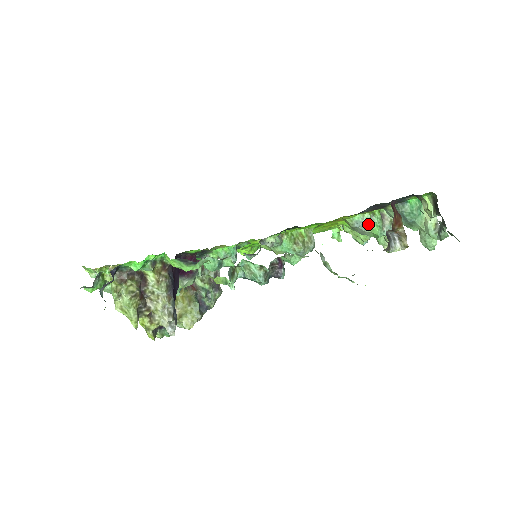
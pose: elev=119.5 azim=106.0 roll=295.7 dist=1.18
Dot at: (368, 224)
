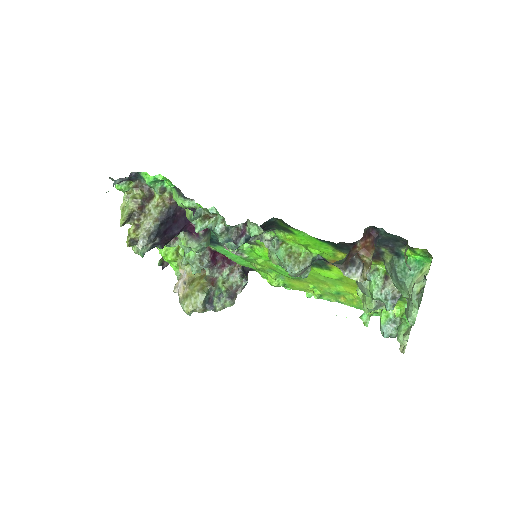
Dot at: (367, 276)
